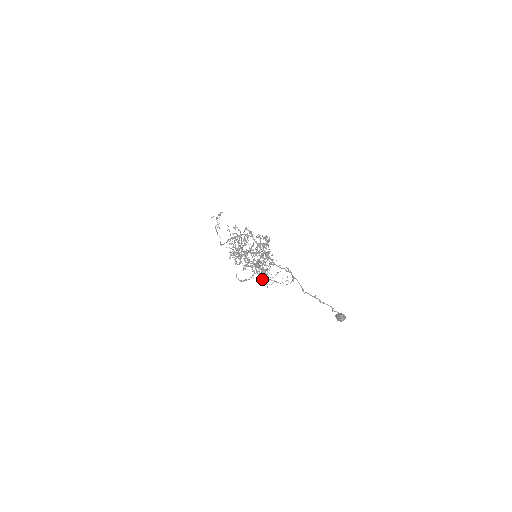
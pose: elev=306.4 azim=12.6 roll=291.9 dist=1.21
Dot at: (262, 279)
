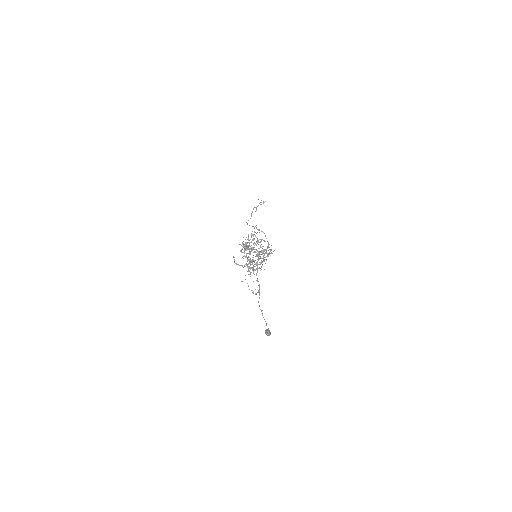
Dot at: occluded
